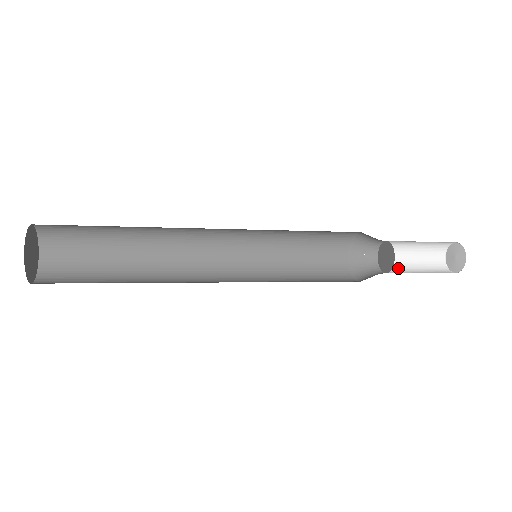
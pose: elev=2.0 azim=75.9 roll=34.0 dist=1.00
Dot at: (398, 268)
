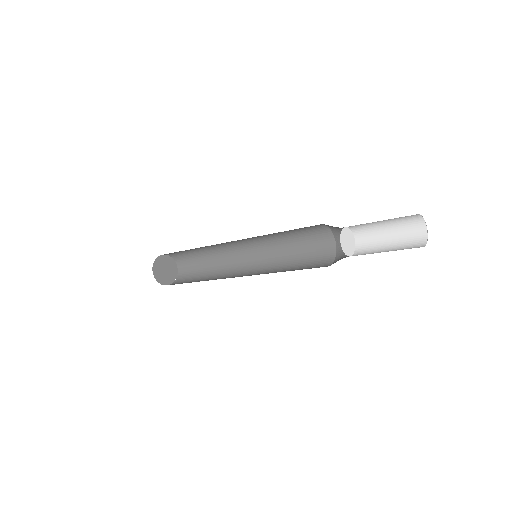
Dot at: (372, 244)
